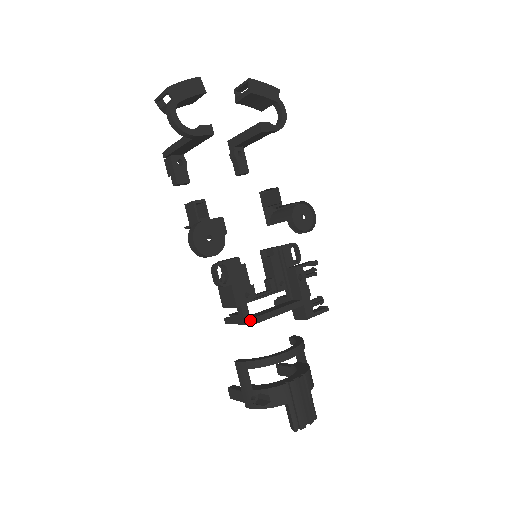
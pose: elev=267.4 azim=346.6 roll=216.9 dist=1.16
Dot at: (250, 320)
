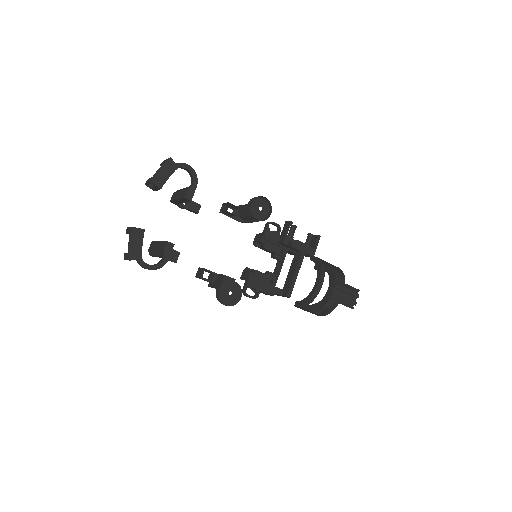
Dot at: occluded
